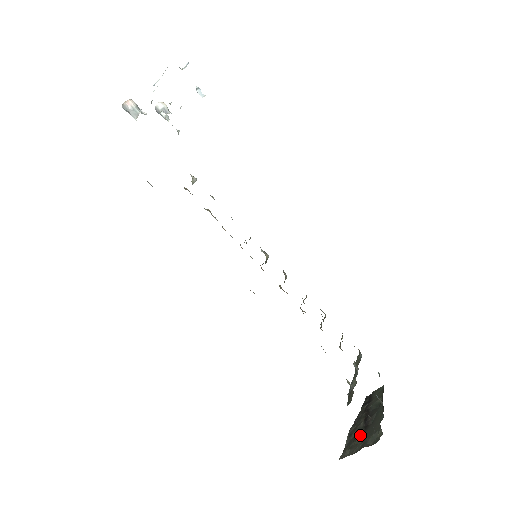
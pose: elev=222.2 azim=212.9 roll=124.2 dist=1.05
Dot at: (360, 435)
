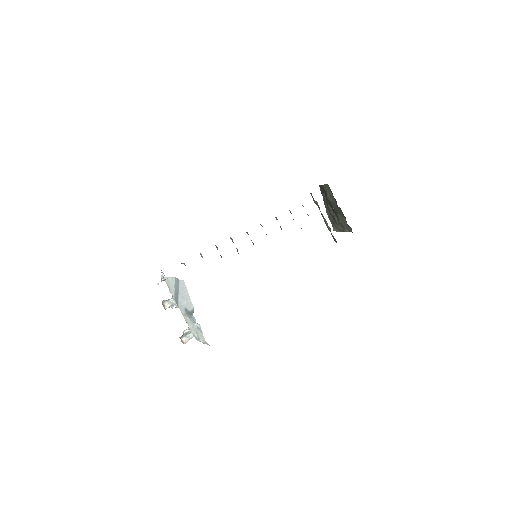
Dot at: (337, 221)
